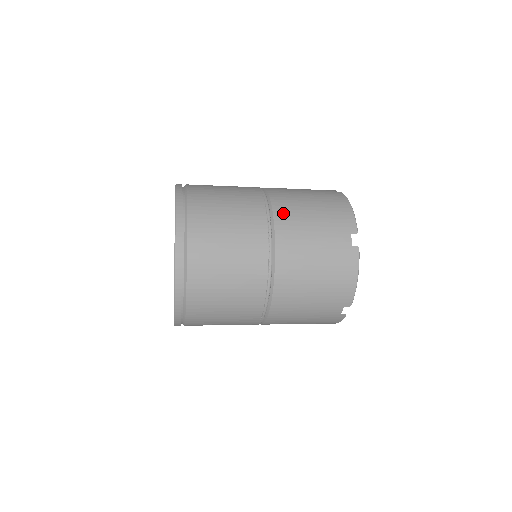
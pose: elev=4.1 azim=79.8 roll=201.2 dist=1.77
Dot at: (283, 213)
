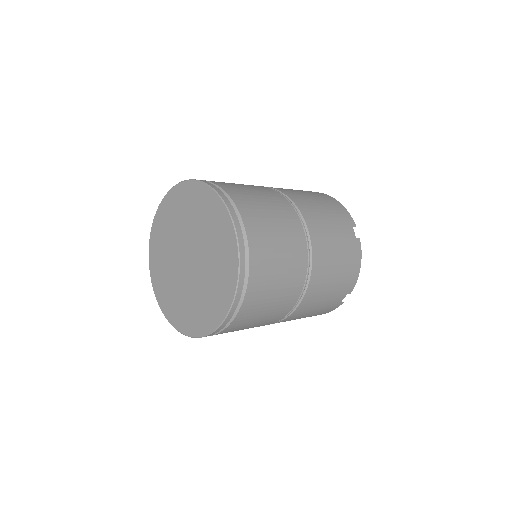
Dot at: (305, 208)
